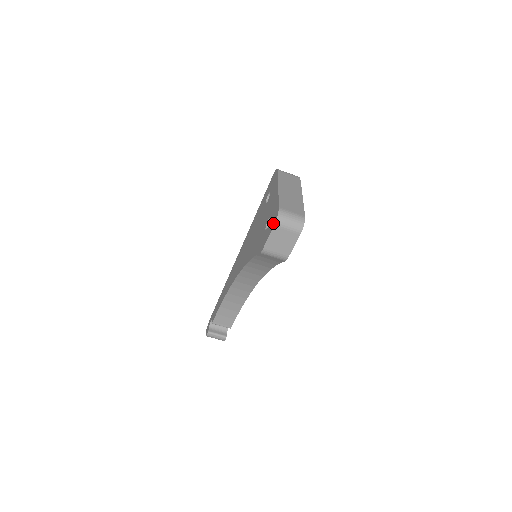
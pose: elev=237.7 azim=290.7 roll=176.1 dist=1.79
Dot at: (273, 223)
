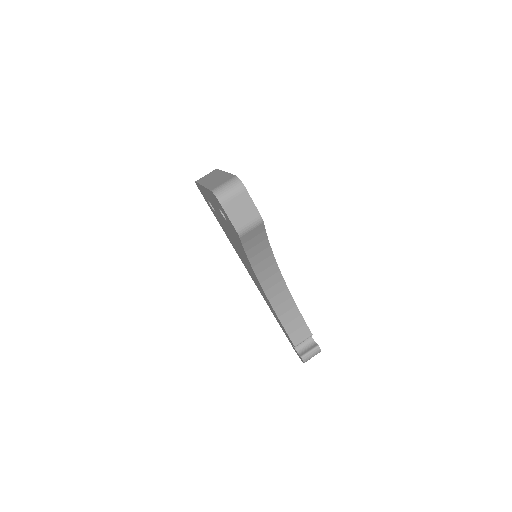
Dot at: (220, 205)
